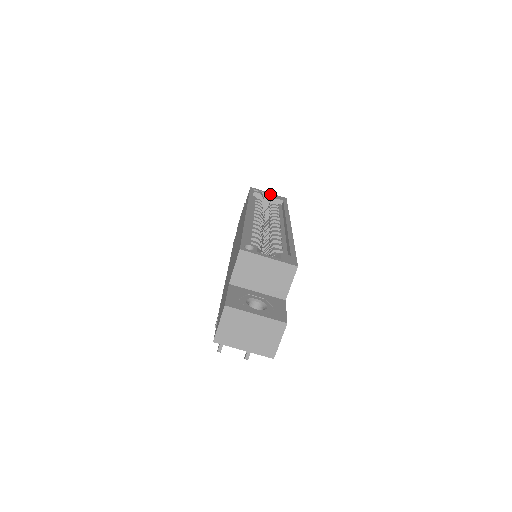
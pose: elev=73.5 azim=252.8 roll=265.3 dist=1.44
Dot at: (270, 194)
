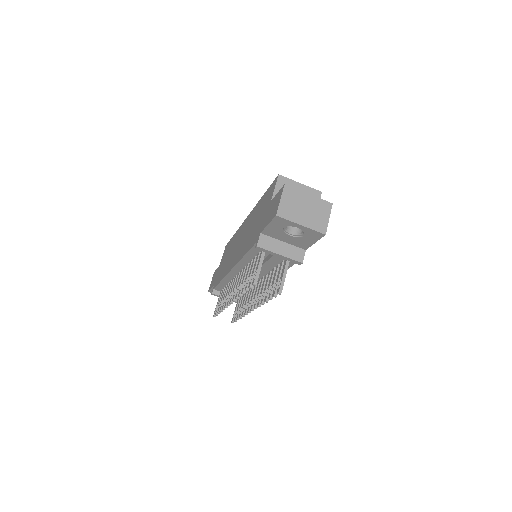
Dot at: occluded
